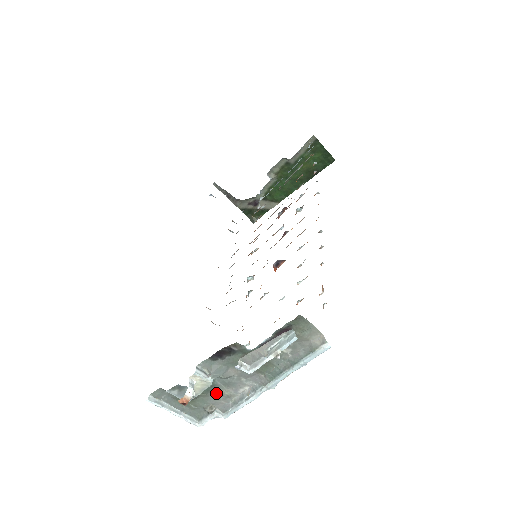
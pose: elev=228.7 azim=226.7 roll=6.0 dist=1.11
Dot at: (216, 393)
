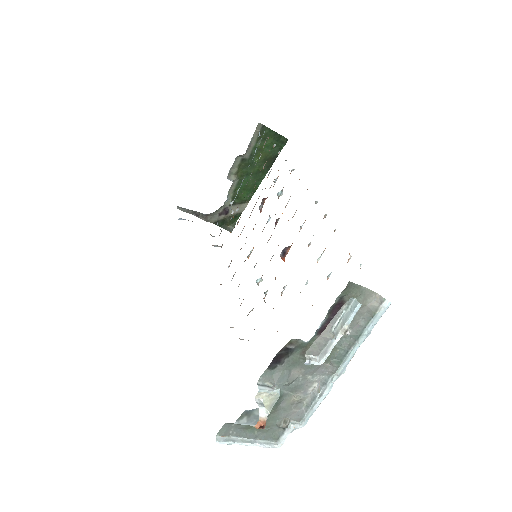
Dot at: (285, 404)
